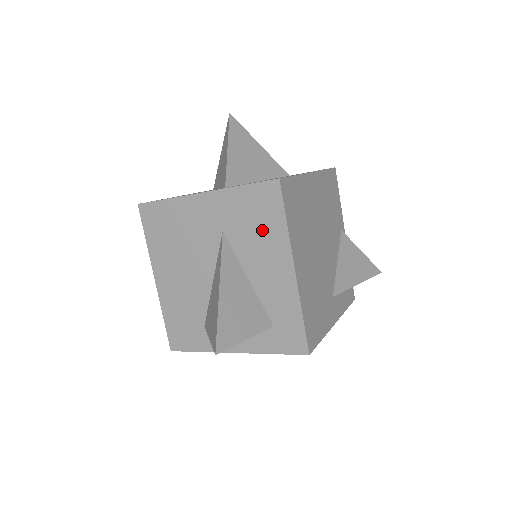
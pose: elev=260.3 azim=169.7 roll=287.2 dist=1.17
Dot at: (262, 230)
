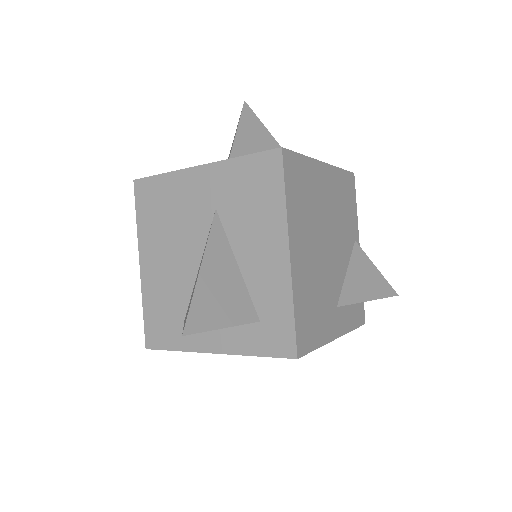
Dot at: (258, 206)
